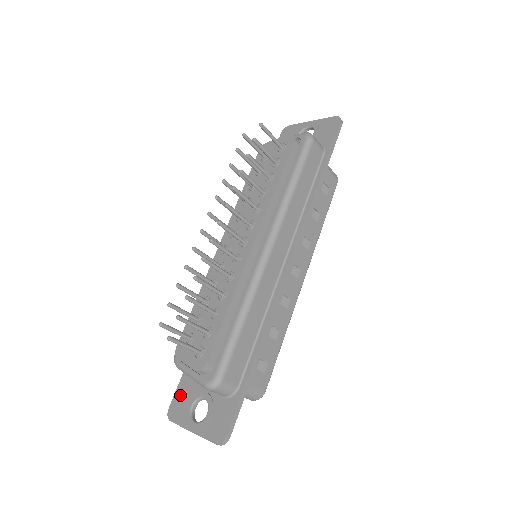
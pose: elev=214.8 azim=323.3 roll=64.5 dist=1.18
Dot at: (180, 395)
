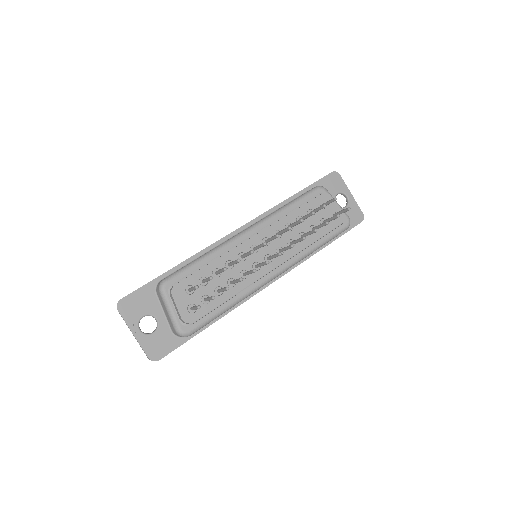
Dot at: (137, 298)
